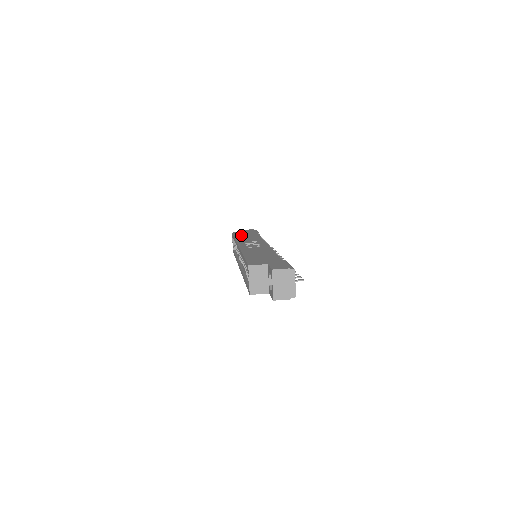
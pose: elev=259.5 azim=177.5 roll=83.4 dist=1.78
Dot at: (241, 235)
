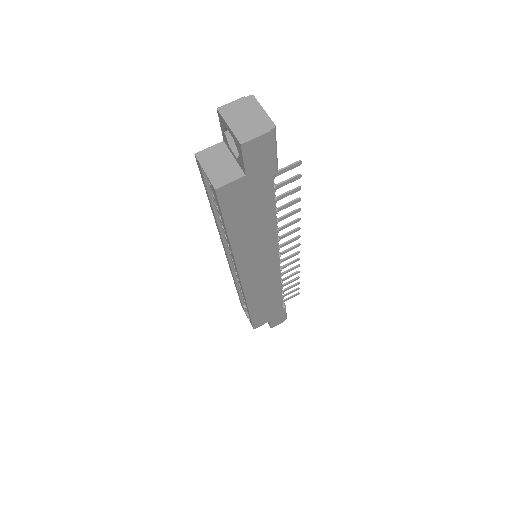
Dot at: occluded
